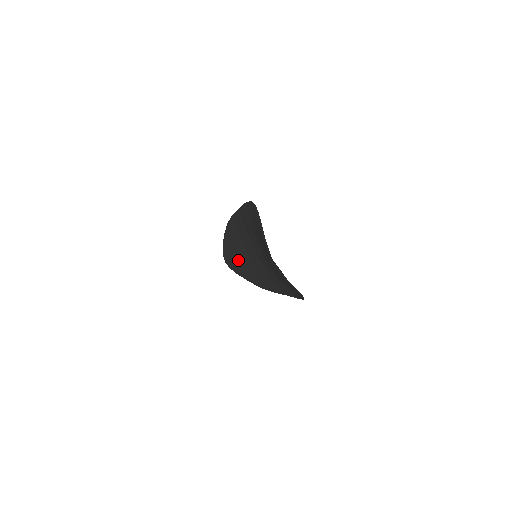
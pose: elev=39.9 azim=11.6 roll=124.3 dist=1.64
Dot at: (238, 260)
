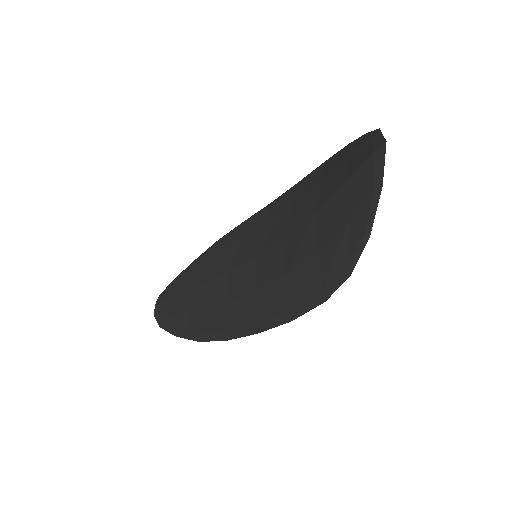
Dot at: (193, 289)
